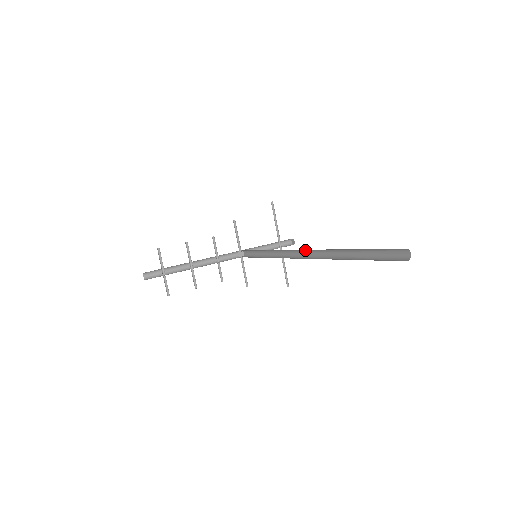
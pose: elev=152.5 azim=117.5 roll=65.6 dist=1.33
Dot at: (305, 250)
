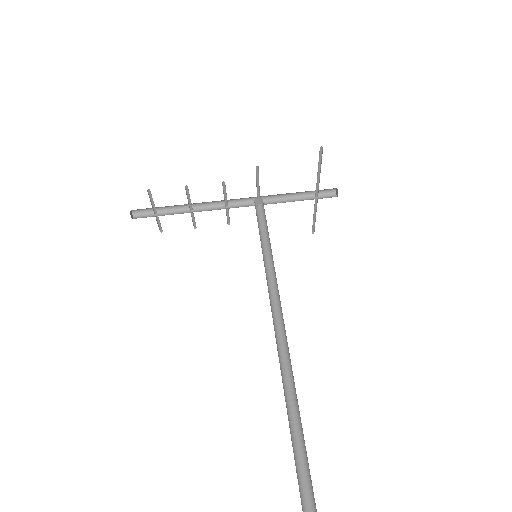
Dot at: (285, 339)
